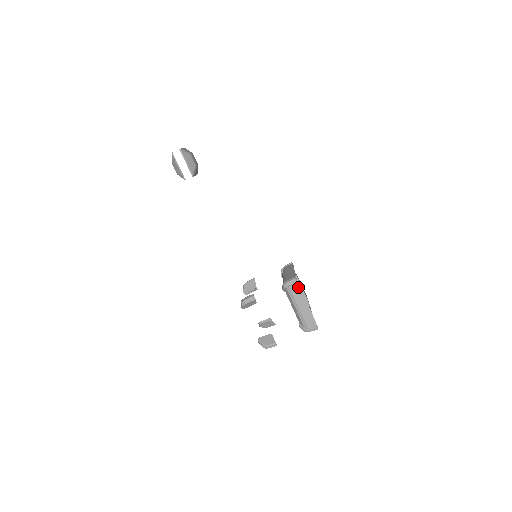
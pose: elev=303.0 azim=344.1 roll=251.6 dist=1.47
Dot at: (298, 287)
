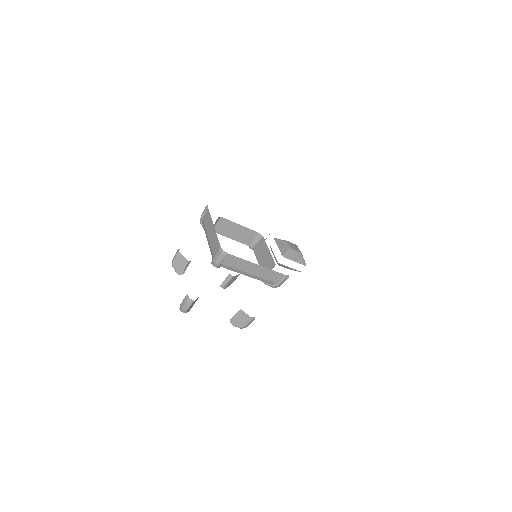
Dot at: (208, 213)
